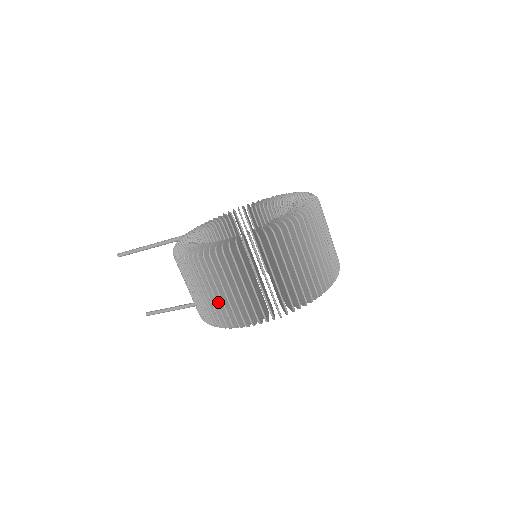
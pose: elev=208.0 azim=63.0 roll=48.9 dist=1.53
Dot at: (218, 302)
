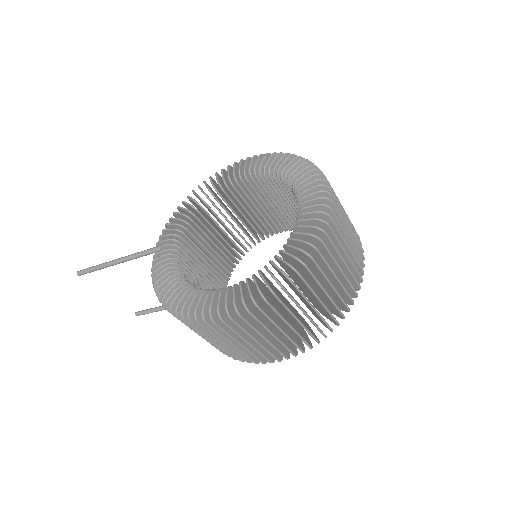
Dot at: (233, 348)
